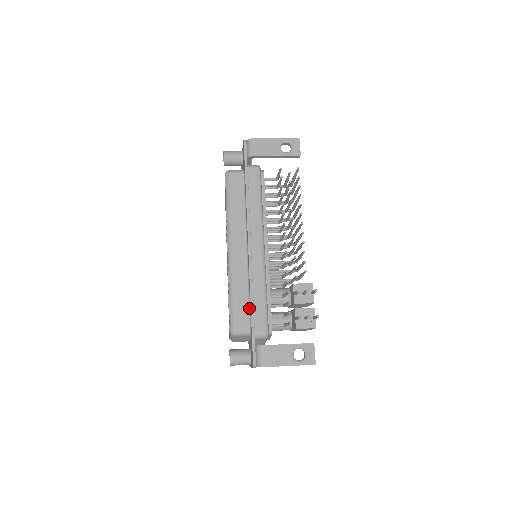
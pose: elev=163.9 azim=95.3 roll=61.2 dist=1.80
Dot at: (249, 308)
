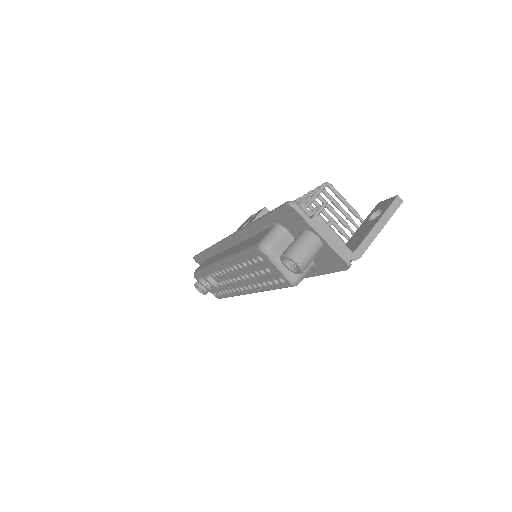
Dot at: occluded
